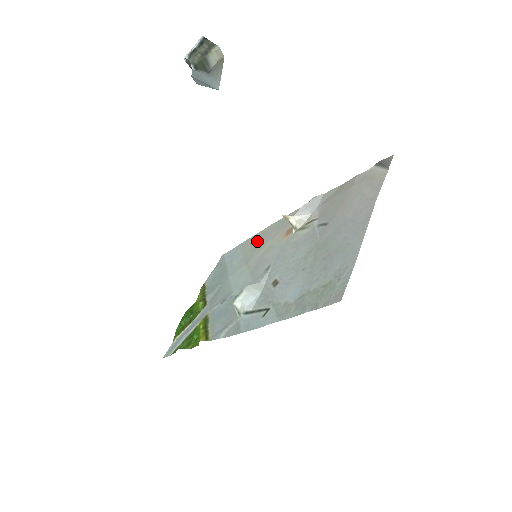
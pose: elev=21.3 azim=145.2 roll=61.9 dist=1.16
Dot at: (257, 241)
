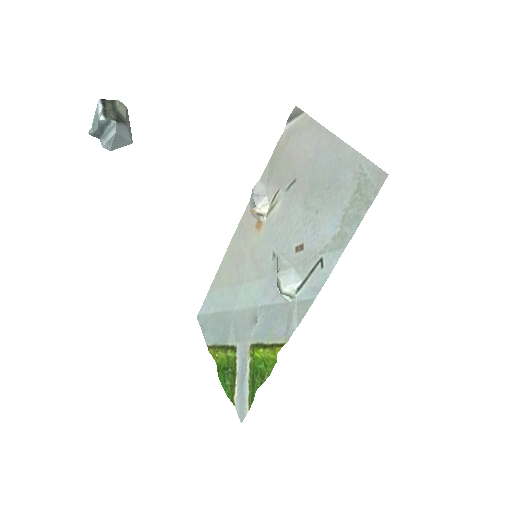
Dot at: (229, 266)
